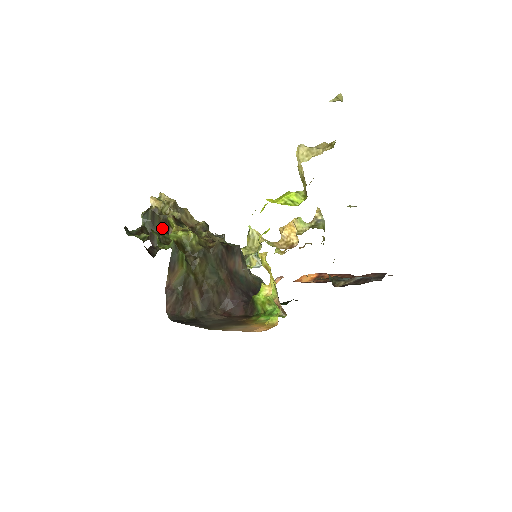
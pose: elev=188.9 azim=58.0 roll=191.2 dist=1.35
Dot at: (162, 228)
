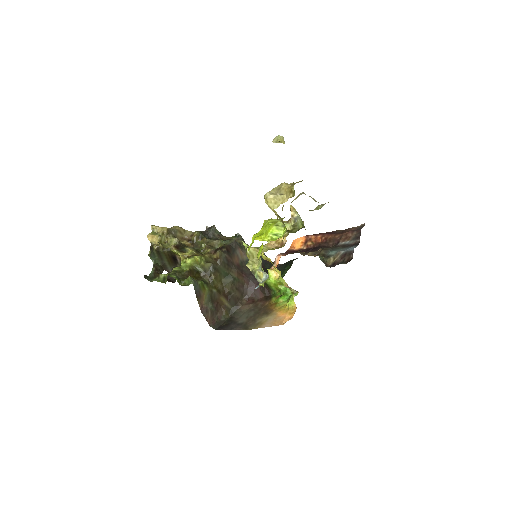
Dot at: (170, 258)
